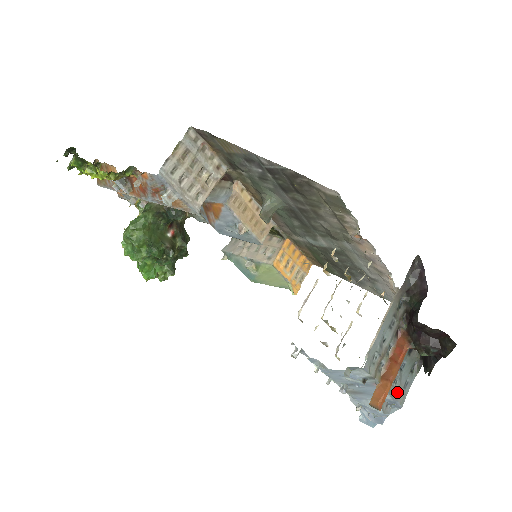
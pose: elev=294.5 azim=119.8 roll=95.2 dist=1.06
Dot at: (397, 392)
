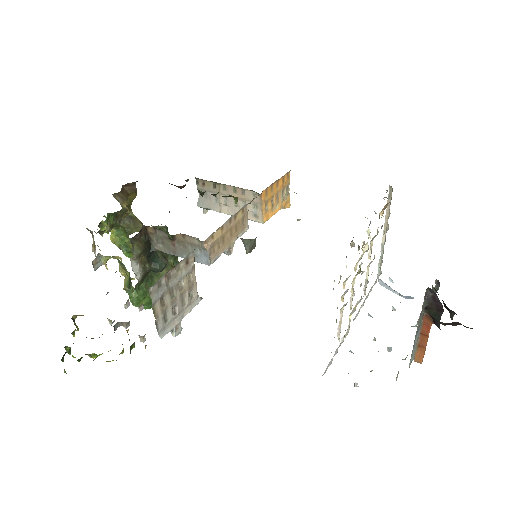
Dot at: occluded
